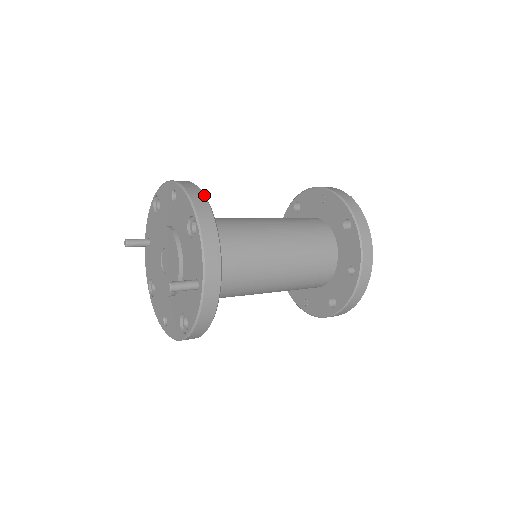
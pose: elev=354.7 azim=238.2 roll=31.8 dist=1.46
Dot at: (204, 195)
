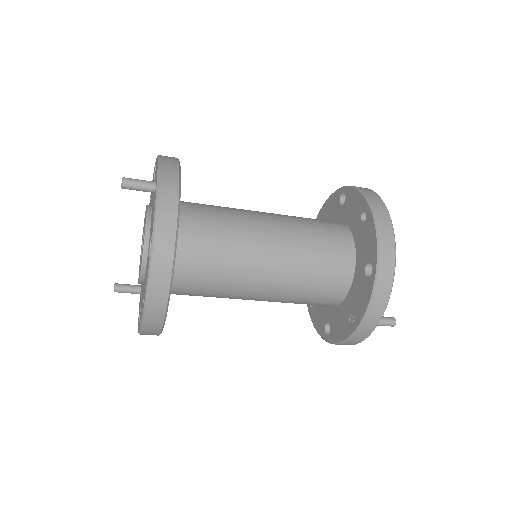
Dot at: occluded
